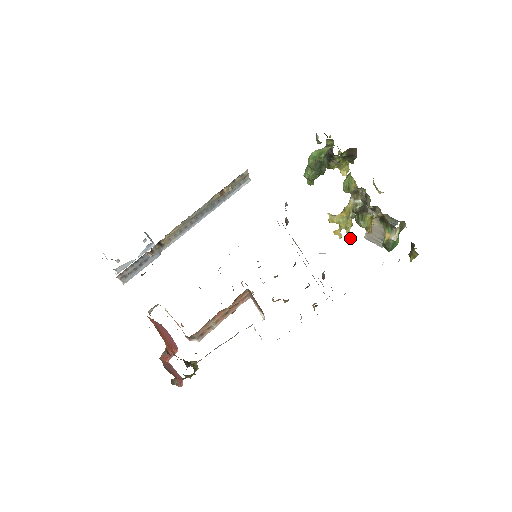
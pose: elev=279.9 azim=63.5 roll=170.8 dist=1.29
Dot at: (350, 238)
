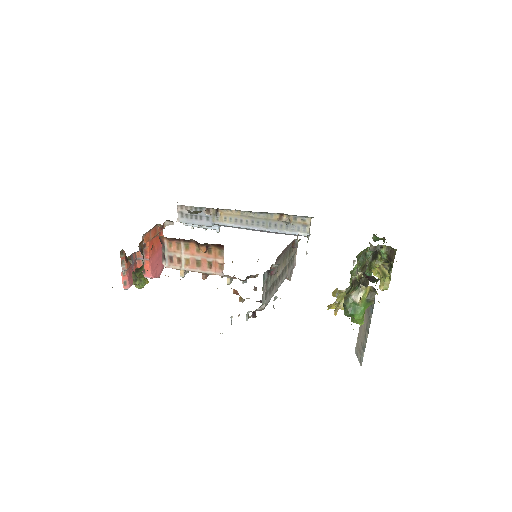
Dot at: (334, 312)
